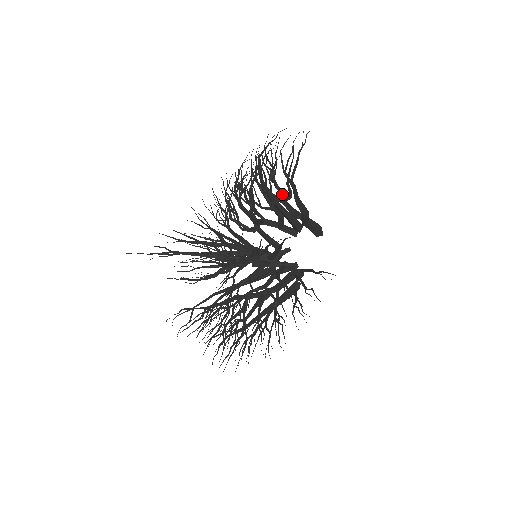
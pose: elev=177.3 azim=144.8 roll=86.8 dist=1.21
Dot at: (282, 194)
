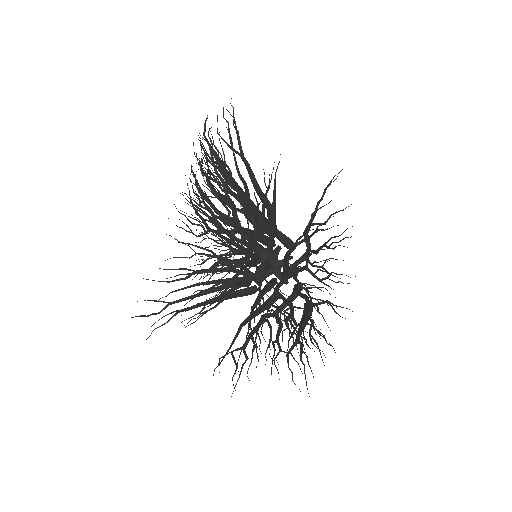
Dot at: occluded
